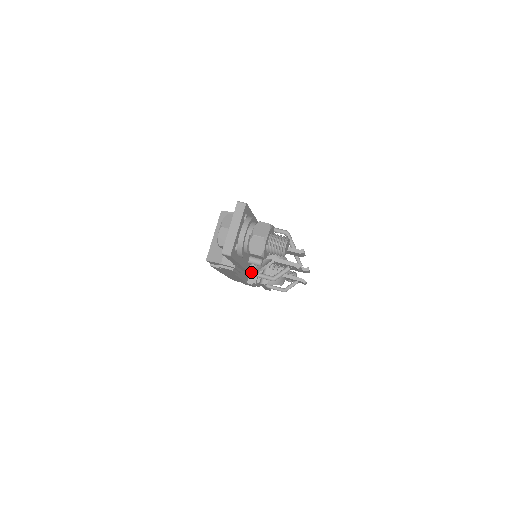
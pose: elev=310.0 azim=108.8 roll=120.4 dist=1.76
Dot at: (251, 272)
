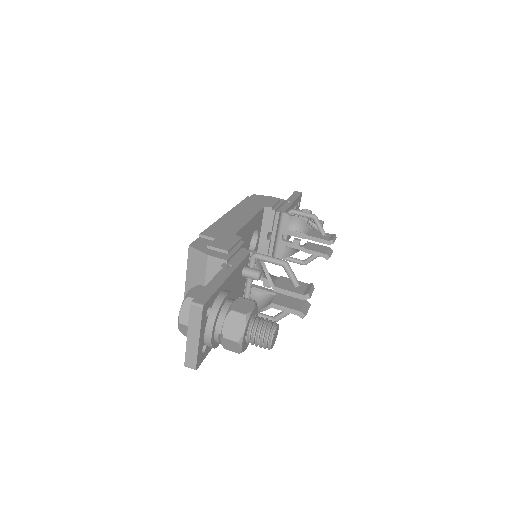
Dot at: occluded
